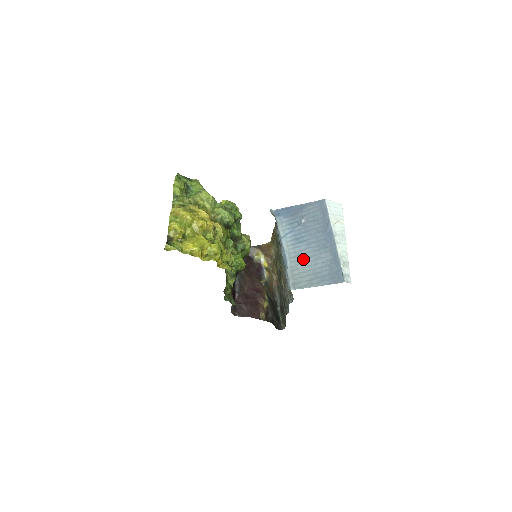
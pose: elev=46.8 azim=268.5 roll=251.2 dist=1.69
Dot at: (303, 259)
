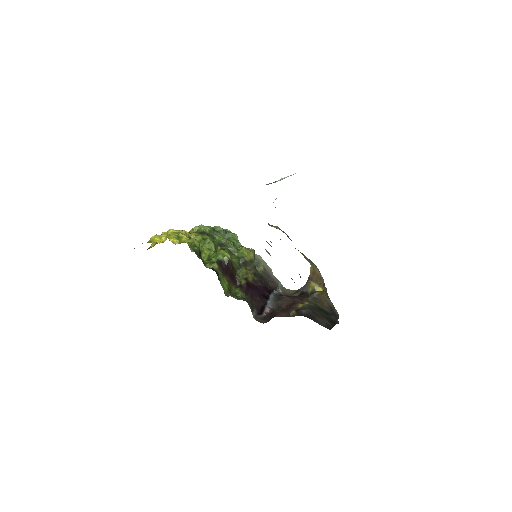
Dot at: occluded
